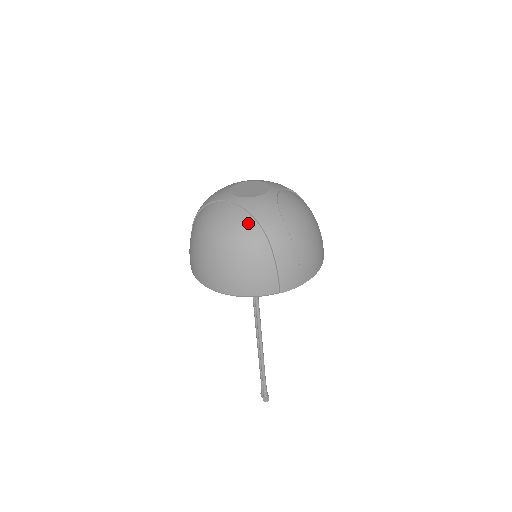
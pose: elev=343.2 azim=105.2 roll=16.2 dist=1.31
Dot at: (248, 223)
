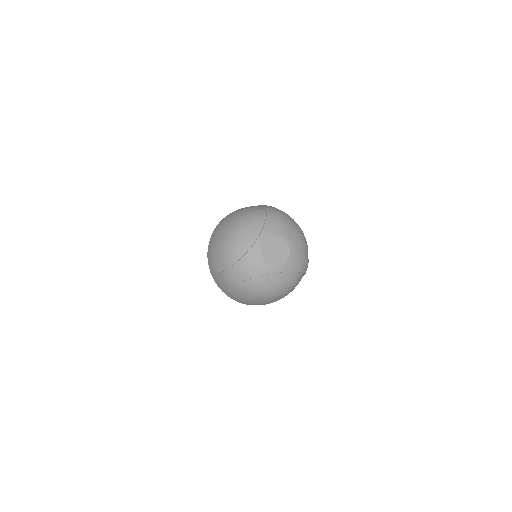
Dot at: (294, 277)
